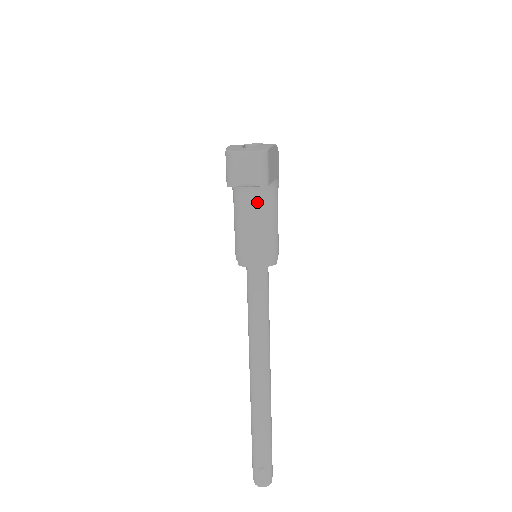
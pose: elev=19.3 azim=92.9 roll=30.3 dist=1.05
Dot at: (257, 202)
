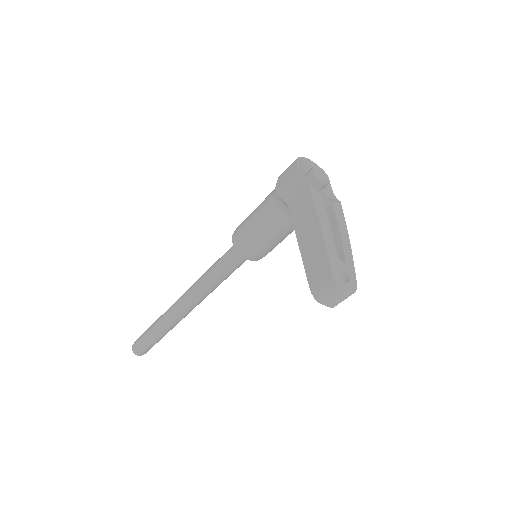
Dot at: (290, 226)
